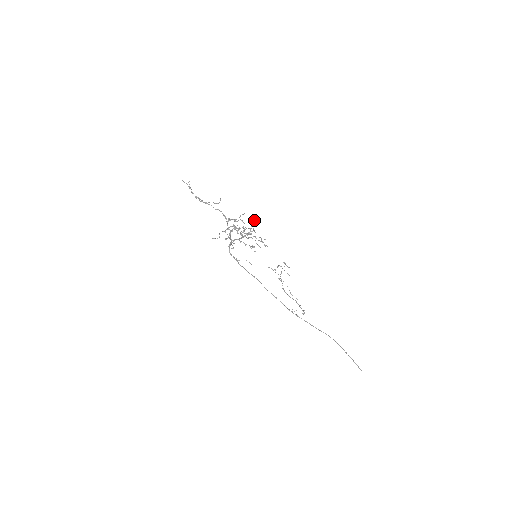
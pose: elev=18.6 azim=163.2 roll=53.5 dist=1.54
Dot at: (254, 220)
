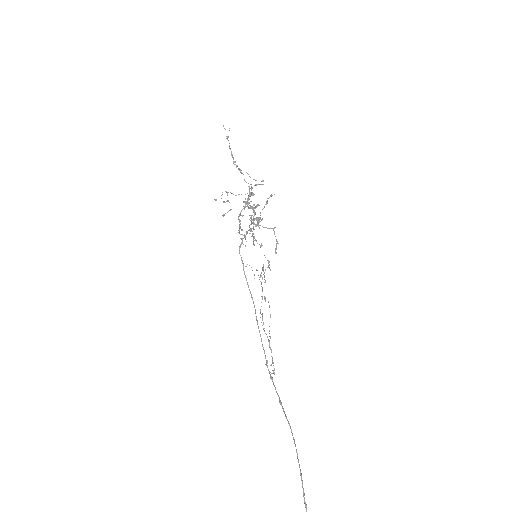
Dot at: occluded
